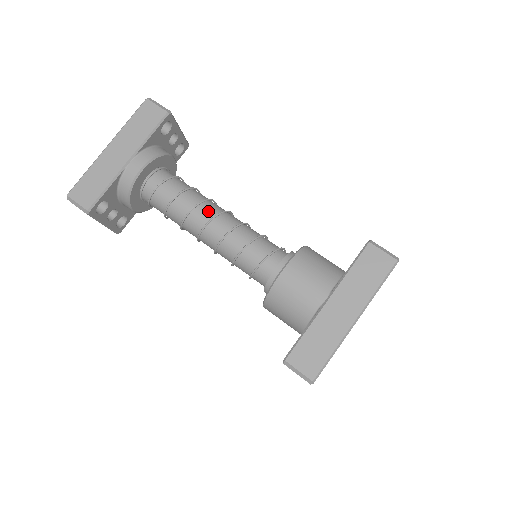
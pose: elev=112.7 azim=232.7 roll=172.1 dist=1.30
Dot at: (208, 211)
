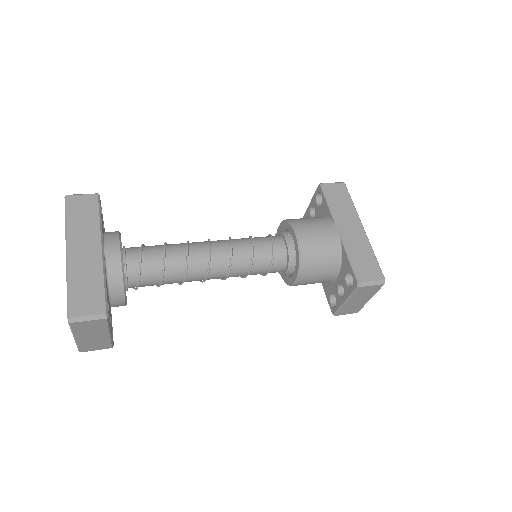
Dot at: (200, 246)
